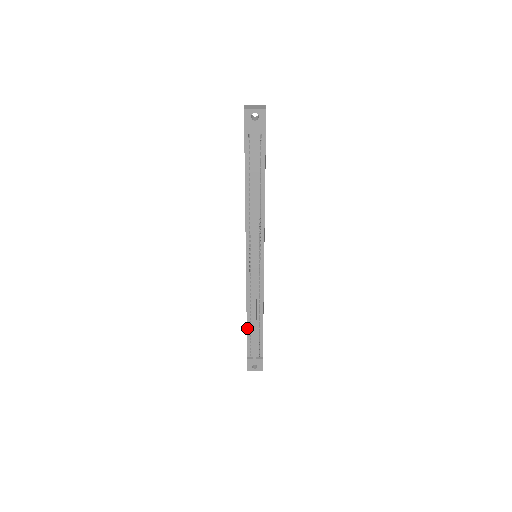
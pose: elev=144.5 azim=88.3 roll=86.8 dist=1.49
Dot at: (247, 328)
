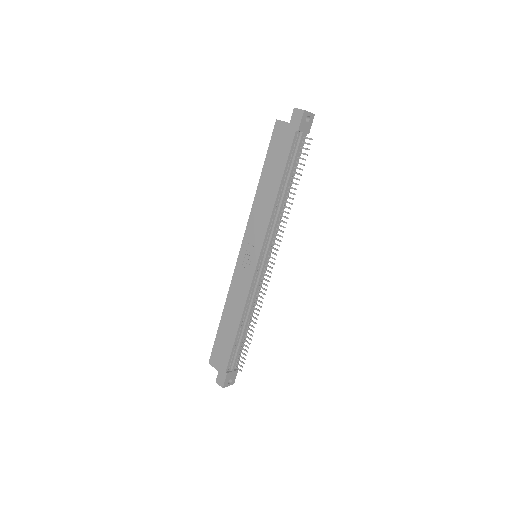
Dot at: (236, 336)
